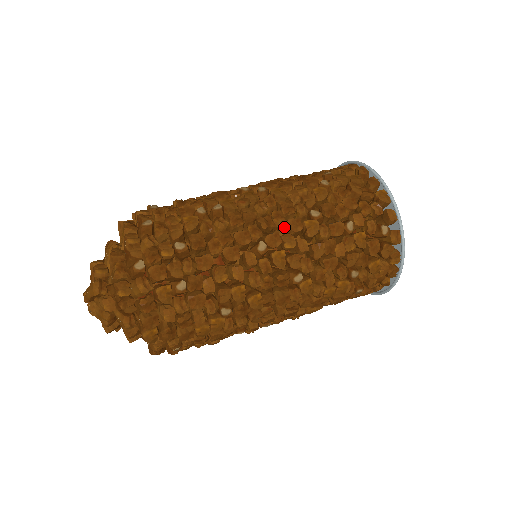
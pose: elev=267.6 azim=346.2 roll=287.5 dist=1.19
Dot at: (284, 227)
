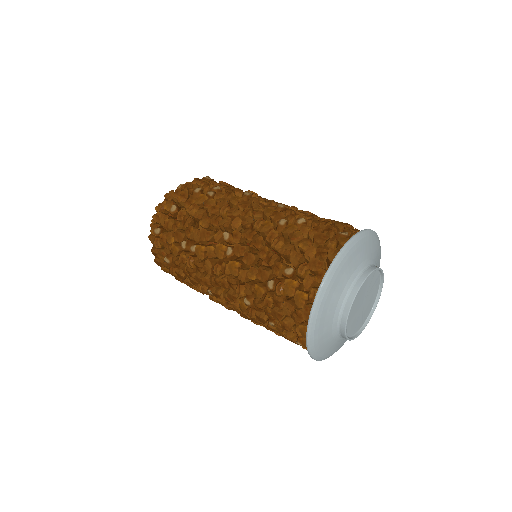
Dot at: occluded
